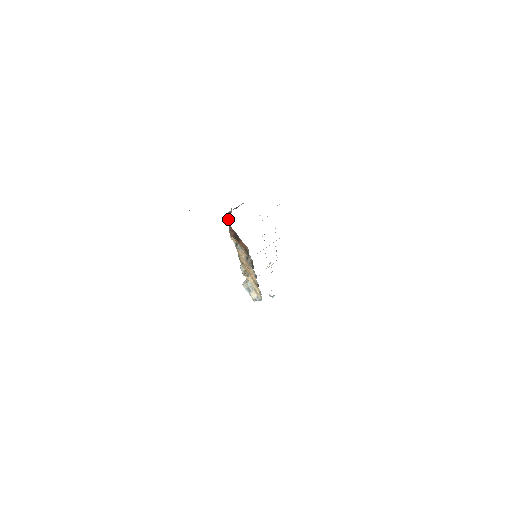
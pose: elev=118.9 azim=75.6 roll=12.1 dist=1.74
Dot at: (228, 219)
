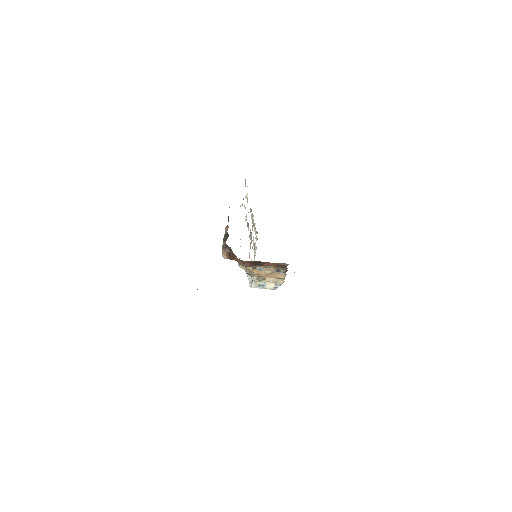
Dot at: (231, 256)
